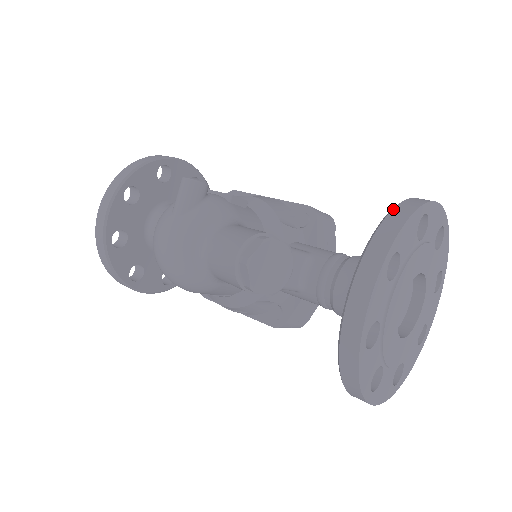
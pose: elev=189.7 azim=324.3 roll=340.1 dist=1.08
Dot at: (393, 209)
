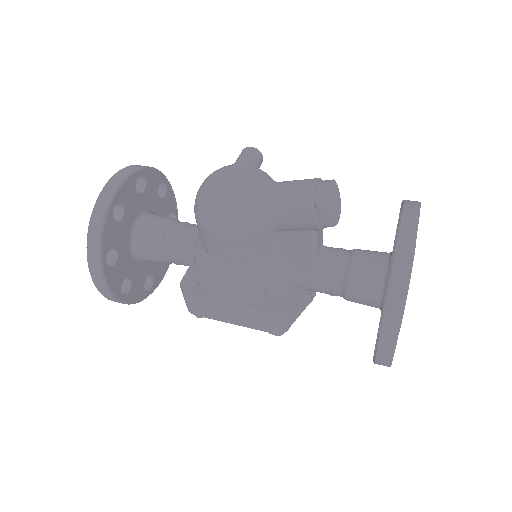
Dot at: occluded
